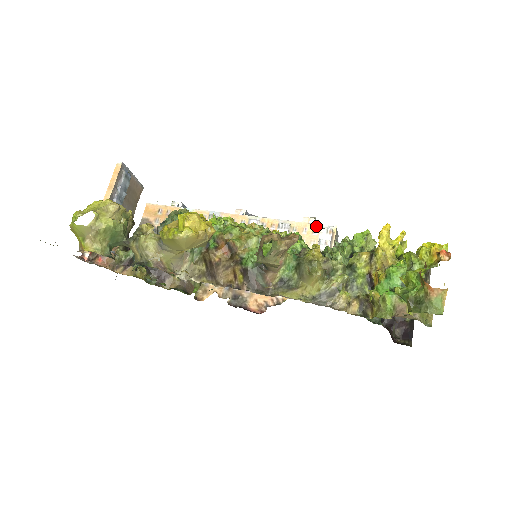
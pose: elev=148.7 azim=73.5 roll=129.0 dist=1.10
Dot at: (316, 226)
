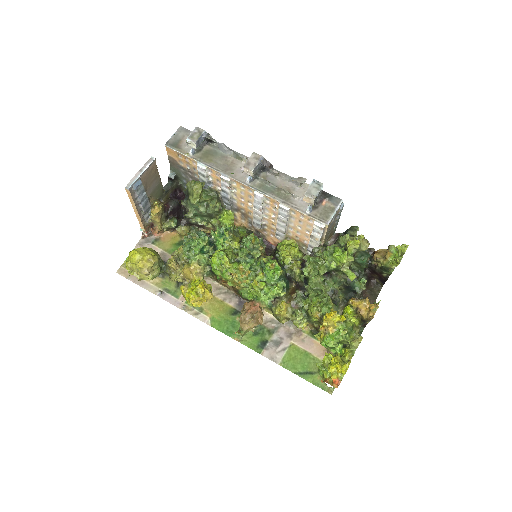
Dot at: (311, 218)
